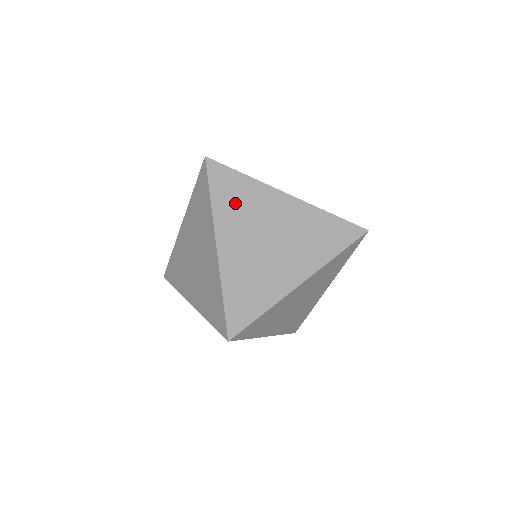
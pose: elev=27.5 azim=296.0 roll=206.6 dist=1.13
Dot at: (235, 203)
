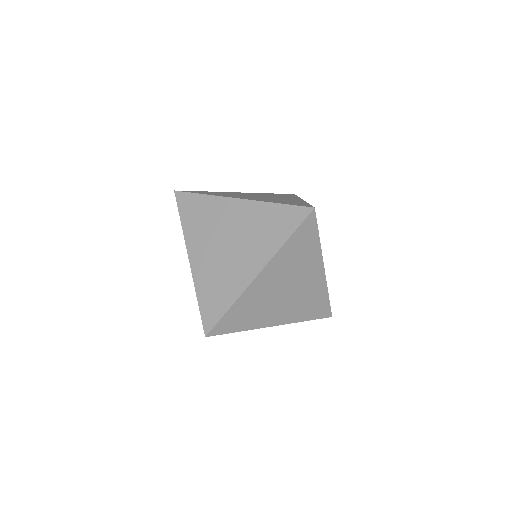
Dot at: (199, 221)
